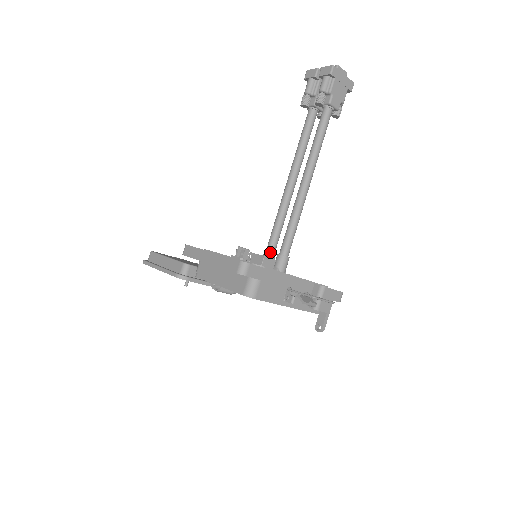
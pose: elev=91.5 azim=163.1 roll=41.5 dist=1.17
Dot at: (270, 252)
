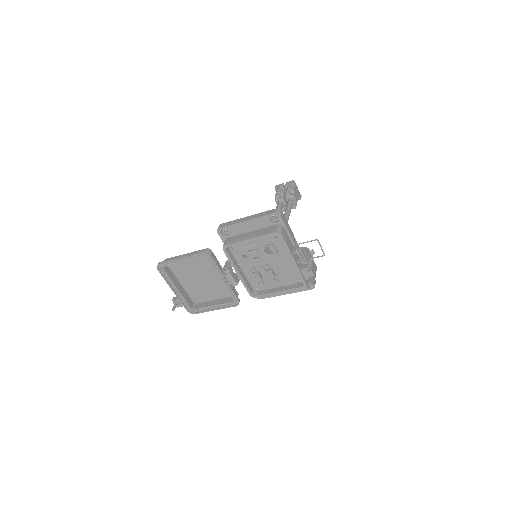
Dot at: occluded
